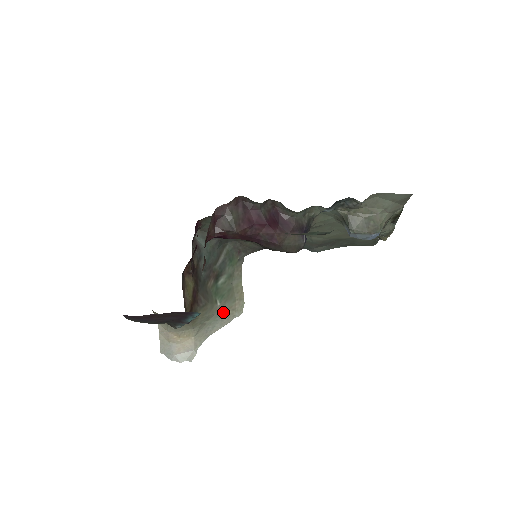
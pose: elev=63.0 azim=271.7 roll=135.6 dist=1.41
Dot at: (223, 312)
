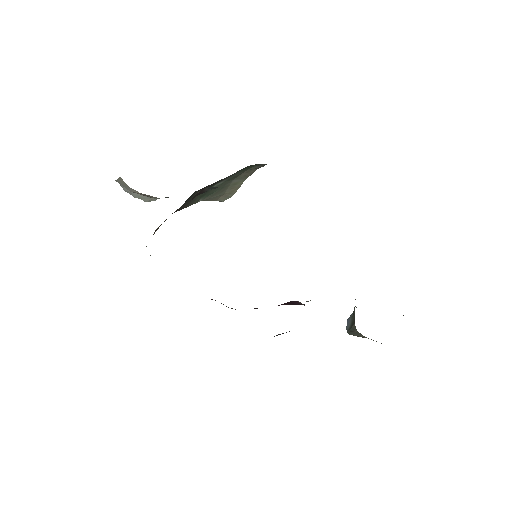
Dot at: occluded
